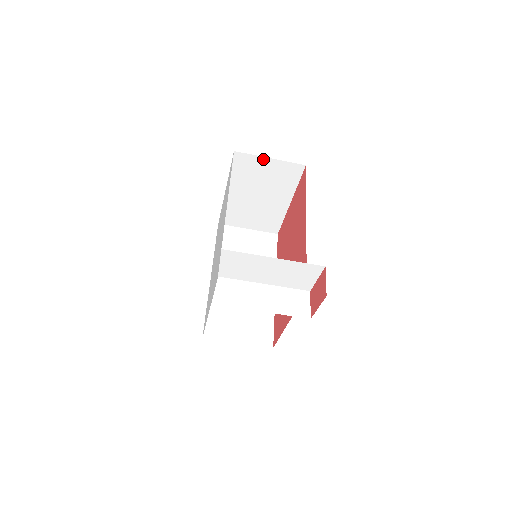
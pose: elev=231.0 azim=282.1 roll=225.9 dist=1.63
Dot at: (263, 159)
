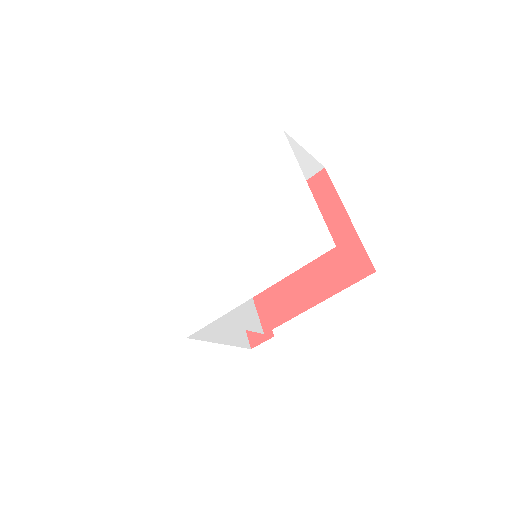
Dot at: occluded
